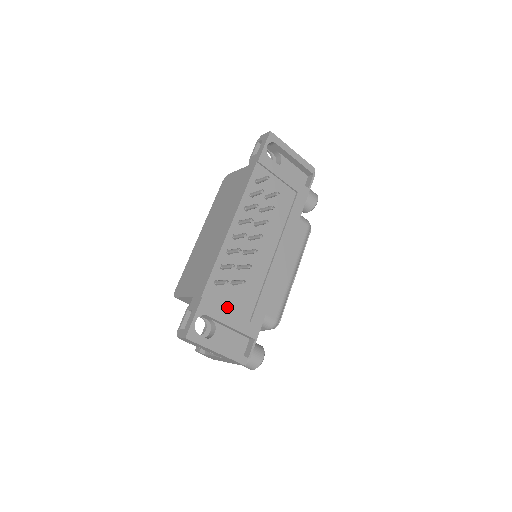
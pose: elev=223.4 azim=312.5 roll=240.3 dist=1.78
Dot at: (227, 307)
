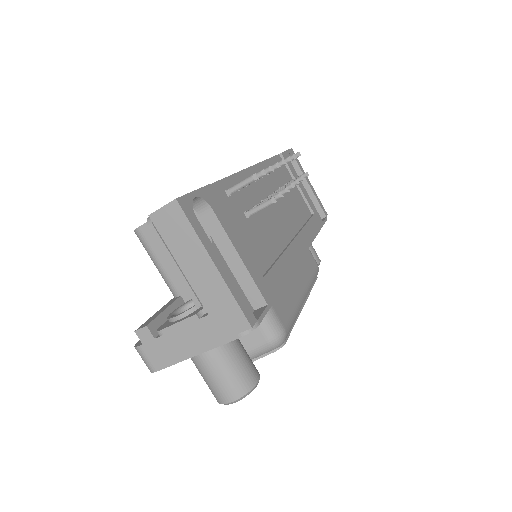
Dot at: (236, 231)
